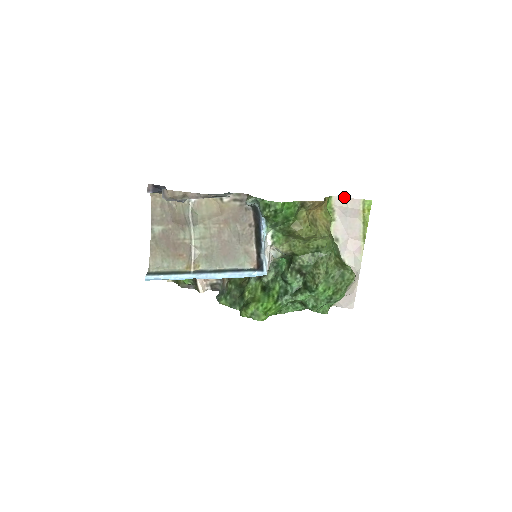
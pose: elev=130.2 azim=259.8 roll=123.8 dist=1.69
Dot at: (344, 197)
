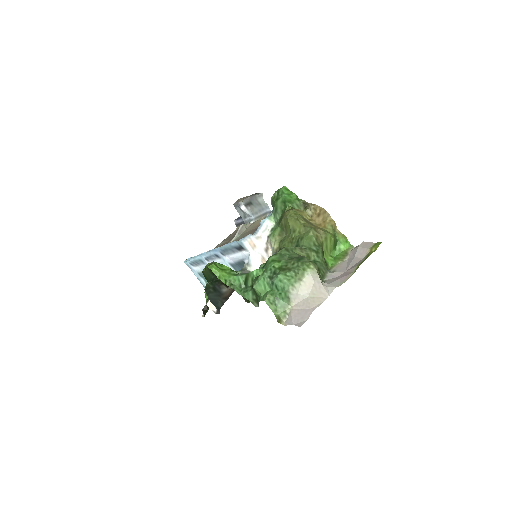
Dot at: occluded
